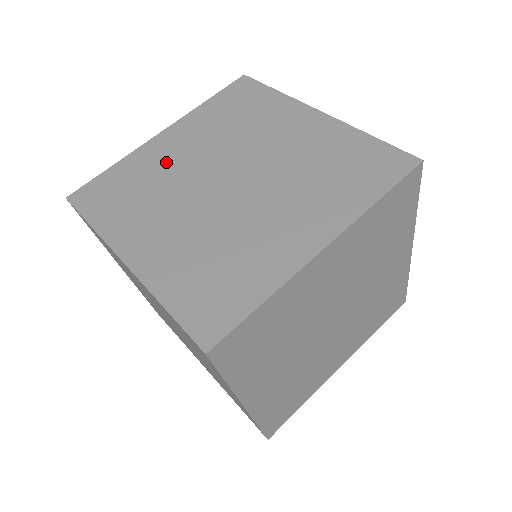
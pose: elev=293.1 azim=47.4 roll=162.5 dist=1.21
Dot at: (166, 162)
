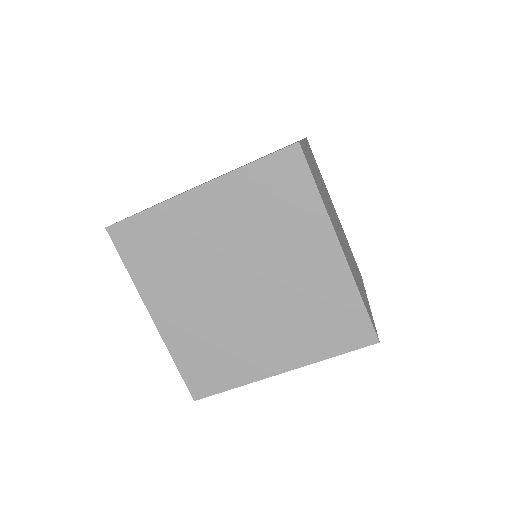
Dot at: occluded
